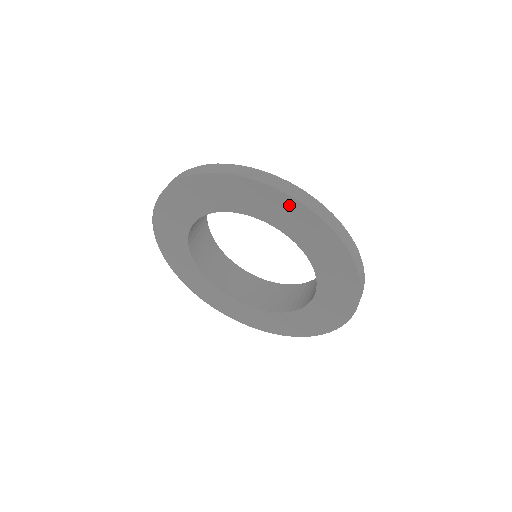
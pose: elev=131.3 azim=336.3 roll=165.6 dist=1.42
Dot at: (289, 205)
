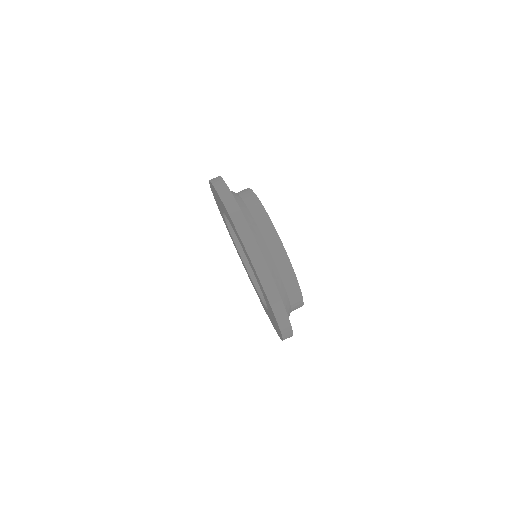
Dot at: occluded
